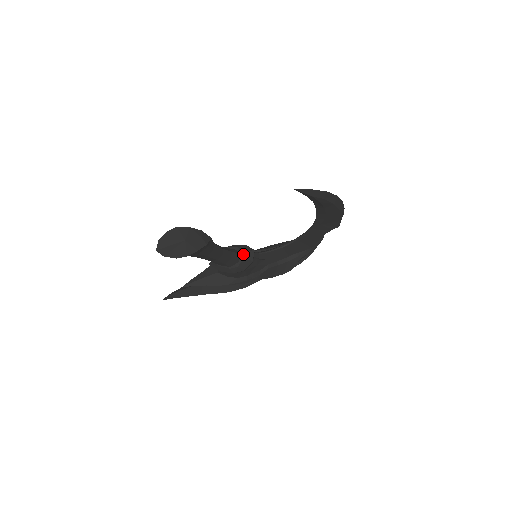
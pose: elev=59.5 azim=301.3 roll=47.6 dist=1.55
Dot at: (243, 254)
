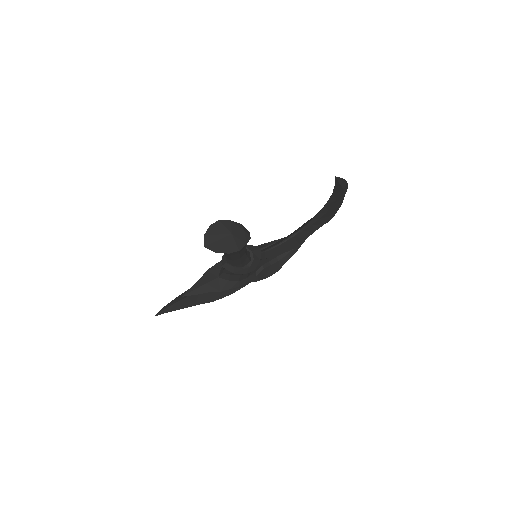
Dot at: (253, 253)
